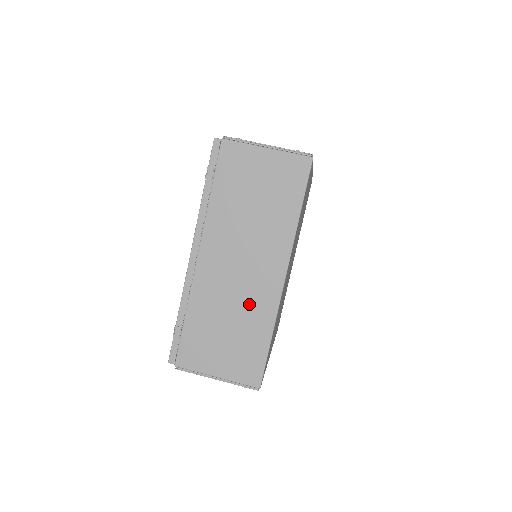
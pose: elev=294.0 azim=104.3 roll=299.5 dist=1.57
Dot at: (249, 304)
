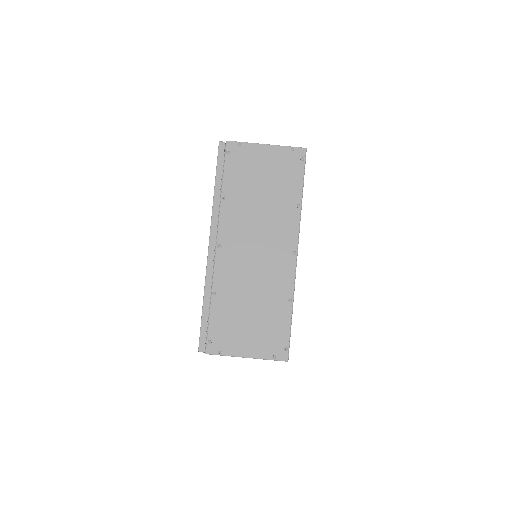
Dot at: occluded
